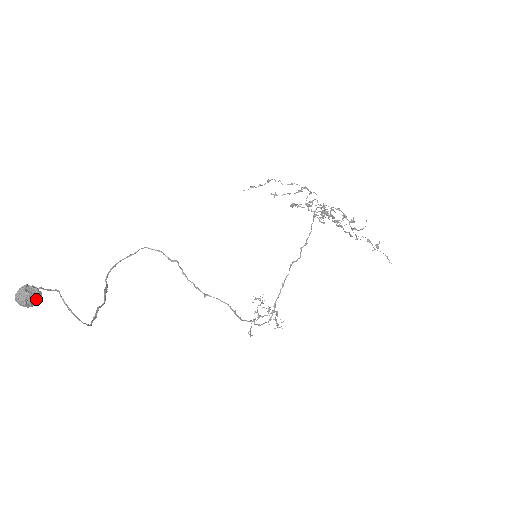
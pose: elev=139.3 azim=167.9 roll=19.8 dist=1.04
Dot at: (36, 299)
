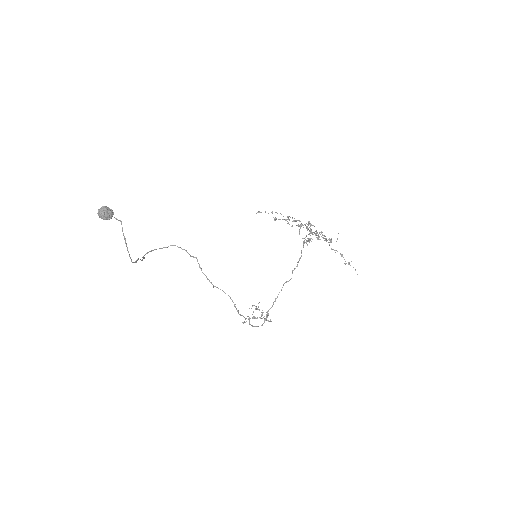
Dot at: (110, 215)
